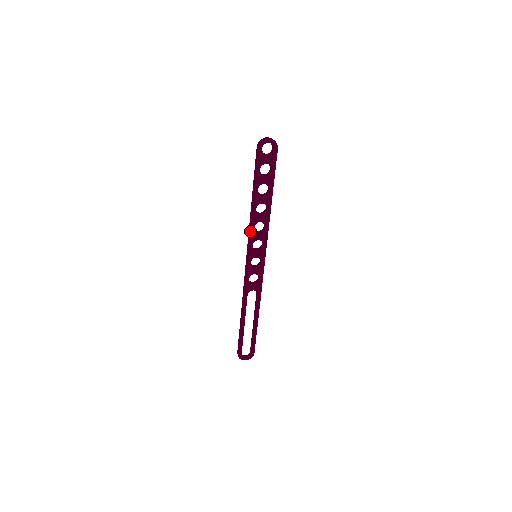
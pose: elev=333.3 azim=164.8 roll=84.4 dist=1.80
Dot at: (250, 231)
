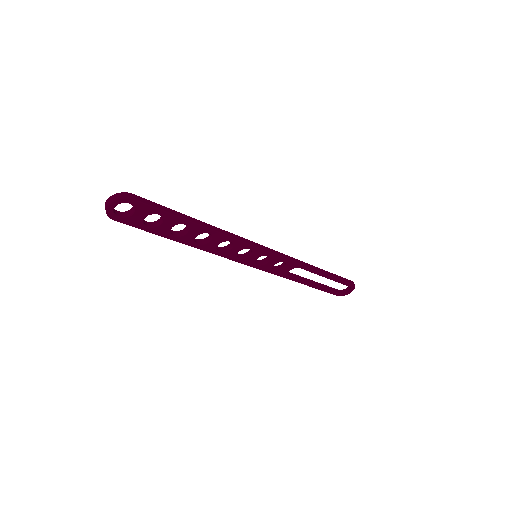
Dot at: occluded
